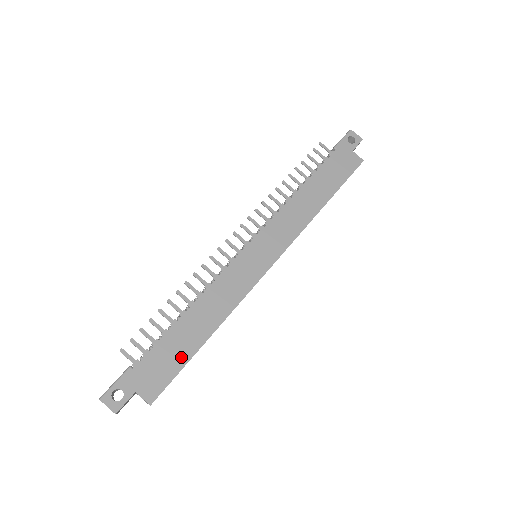
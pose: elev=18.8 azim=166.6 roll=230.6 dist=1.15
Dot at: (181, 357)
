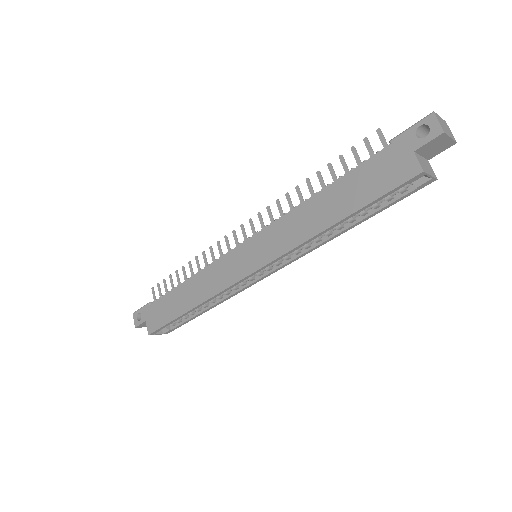
Dot at: (171, 314)
